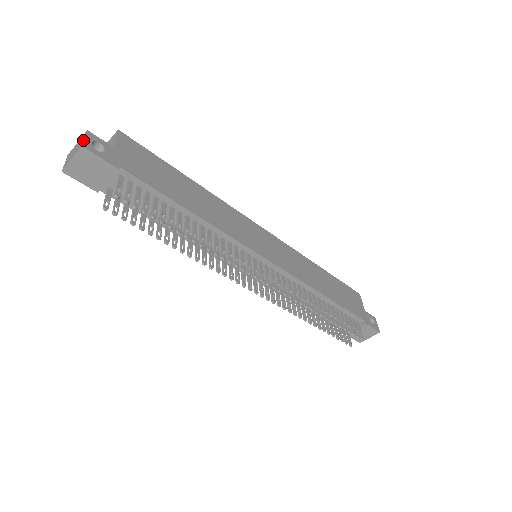
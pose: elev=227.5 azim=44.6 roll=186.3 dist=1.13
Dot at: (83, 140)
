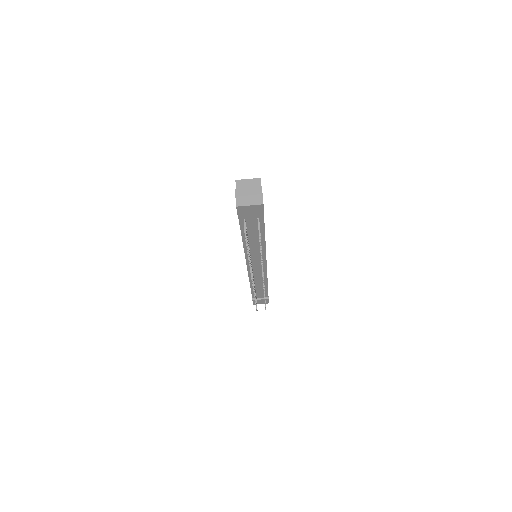
Dot at: (262, 197)
